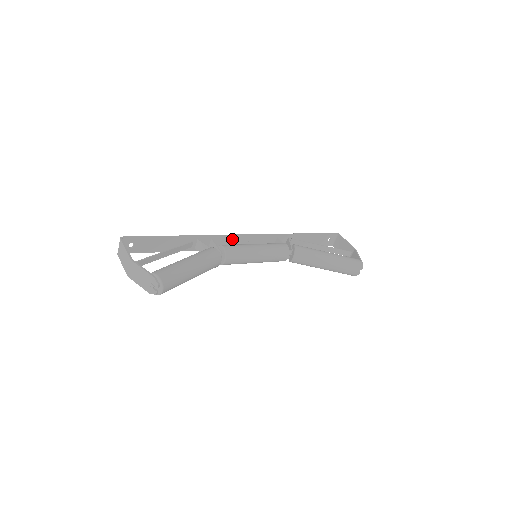
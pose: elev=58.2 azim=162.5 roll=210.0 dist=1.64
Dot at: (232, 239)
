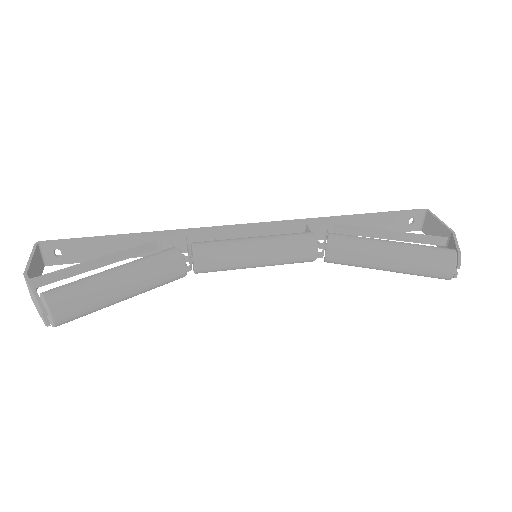
Dot at: (224, 232)
